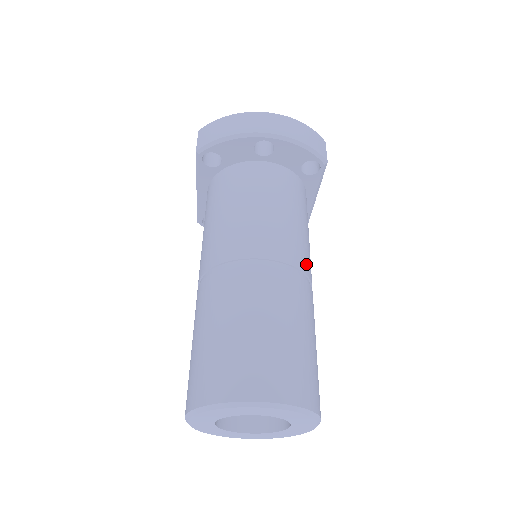
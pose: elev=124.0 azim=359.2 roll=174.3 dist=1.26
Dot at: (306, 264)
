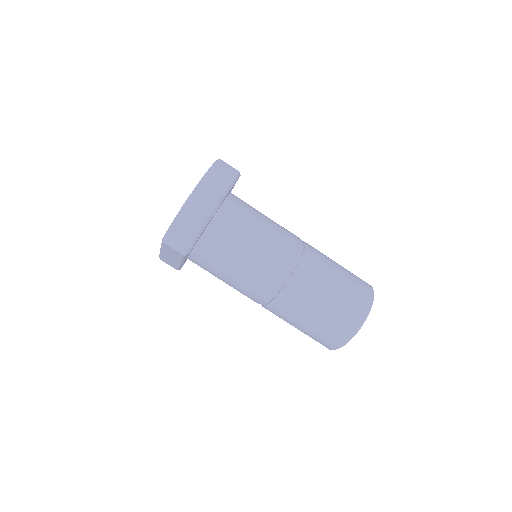
Dot at: (294, 236)
